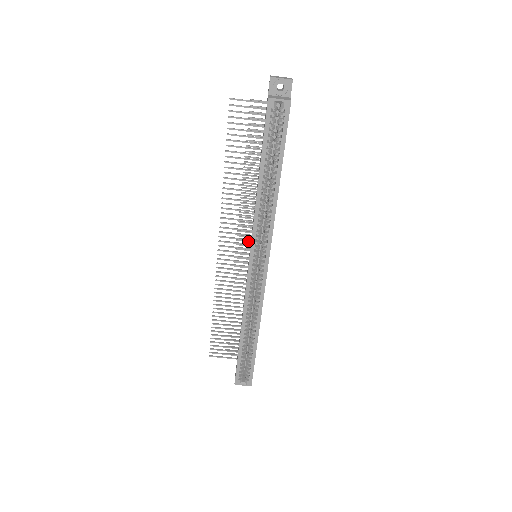
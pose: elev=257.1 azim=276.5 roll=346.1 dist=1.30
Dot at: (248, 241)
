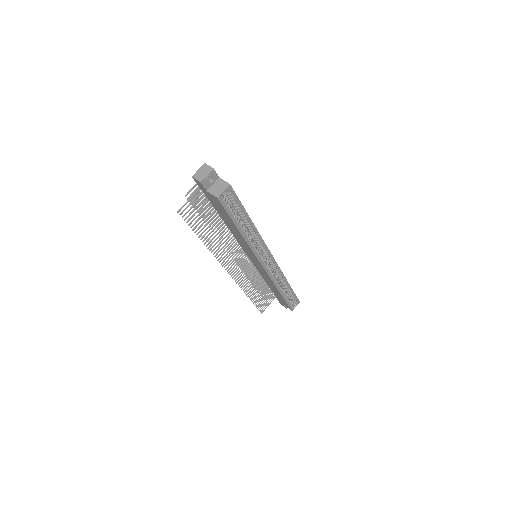
Dot at: occluded
